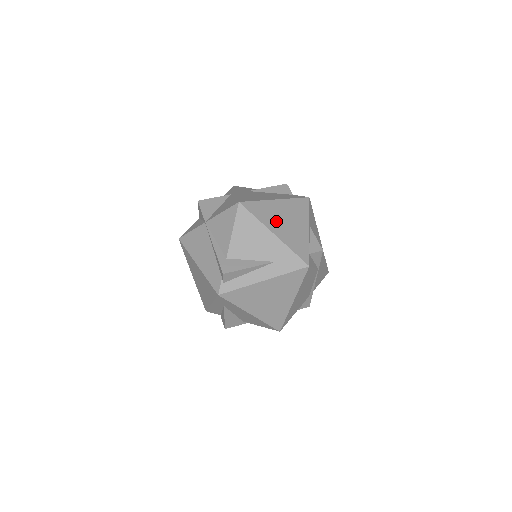
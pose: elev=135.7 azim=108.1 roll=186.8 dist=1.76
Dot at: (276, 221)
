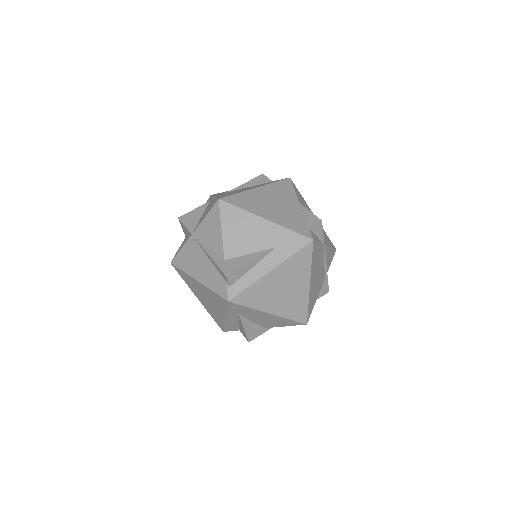
Dot at: (263, 207)
